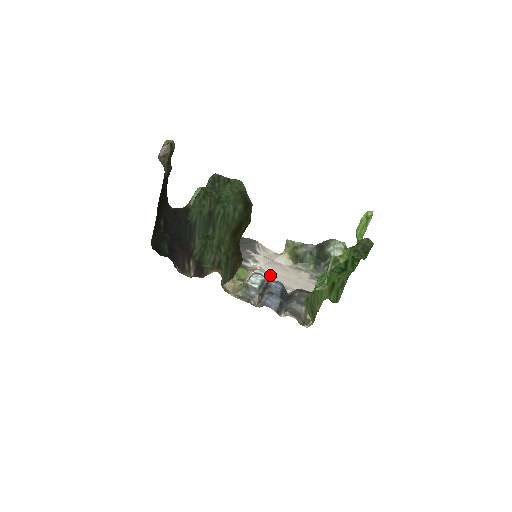
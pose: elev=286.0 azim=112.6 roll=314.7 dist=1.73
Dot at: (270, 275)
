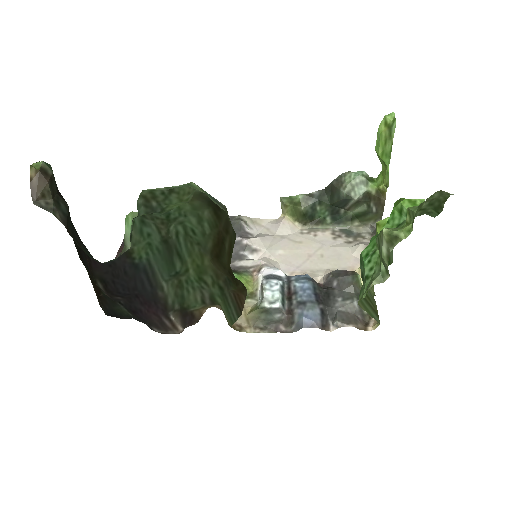
Dot at: (282, 264)
